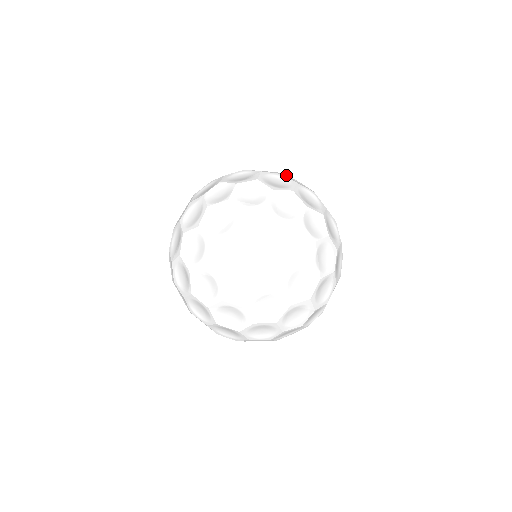
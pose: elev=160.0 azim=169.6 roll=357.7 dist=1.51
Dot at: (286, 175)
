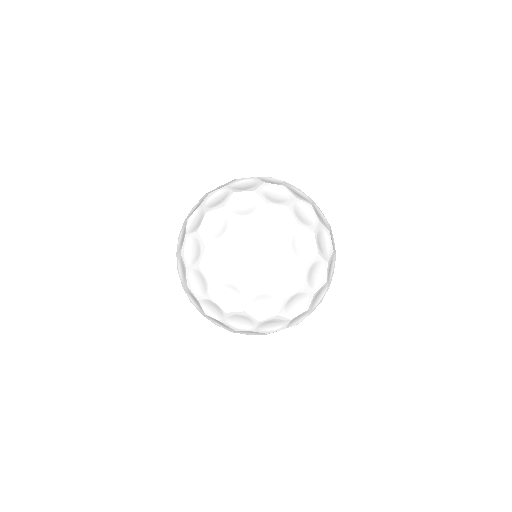
Dot at: (264, 187)
